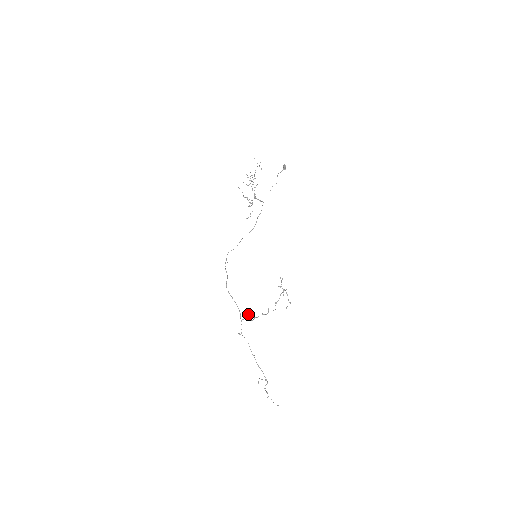
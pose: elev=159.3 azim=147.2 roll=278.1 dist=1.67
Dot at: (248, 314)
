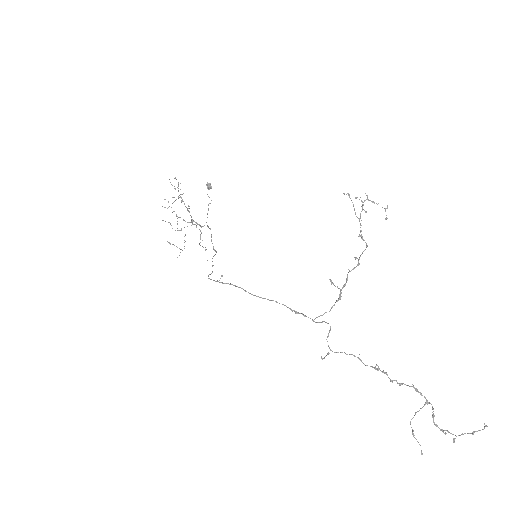
Dot at: (331, 282)
